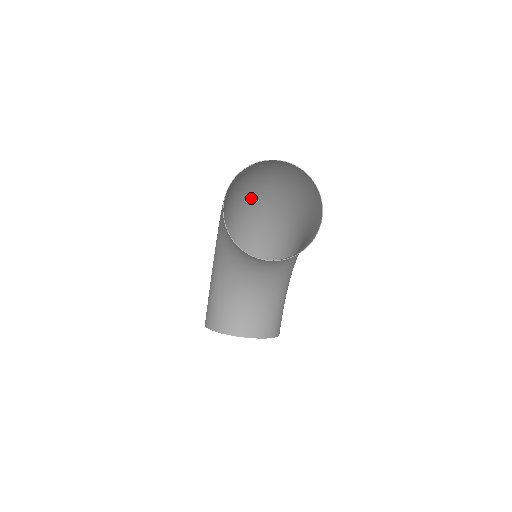
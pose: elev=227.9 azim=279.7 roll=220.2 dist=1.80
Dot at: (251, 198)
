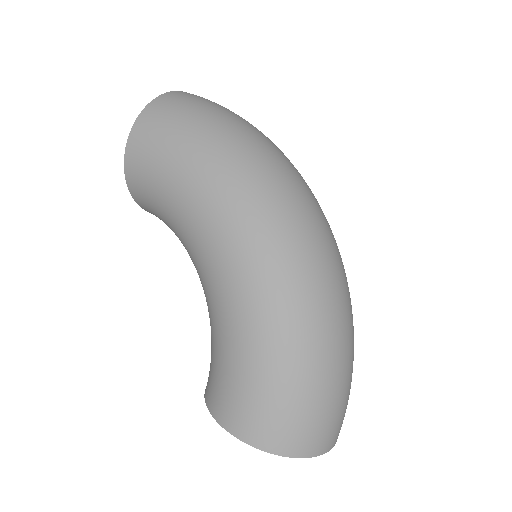
Dot at: (333, 294)
